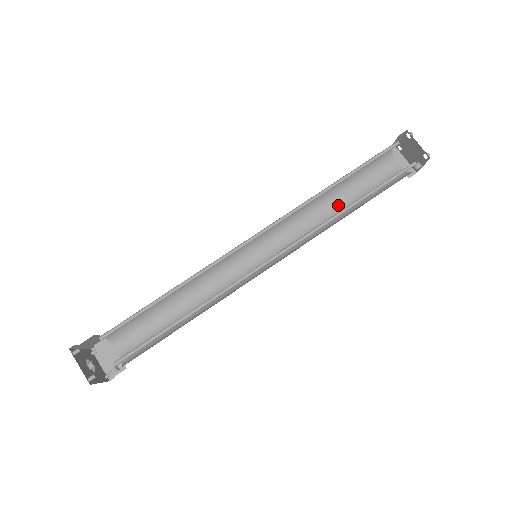
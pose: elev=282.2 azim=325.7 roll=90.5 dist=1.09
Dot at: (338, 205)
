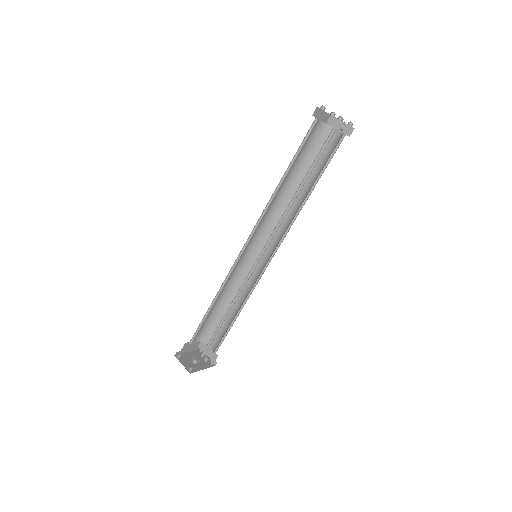
Dot at: (303, 188)
